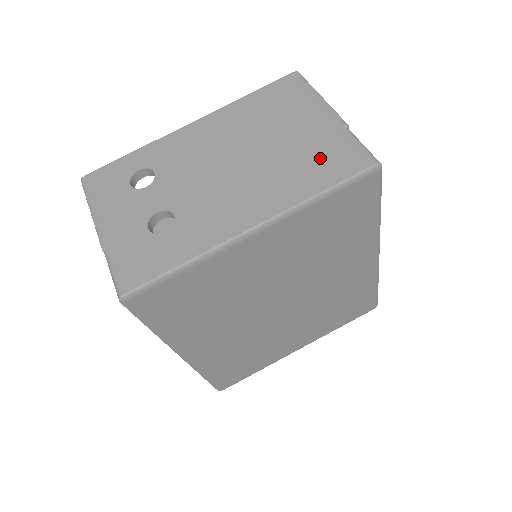
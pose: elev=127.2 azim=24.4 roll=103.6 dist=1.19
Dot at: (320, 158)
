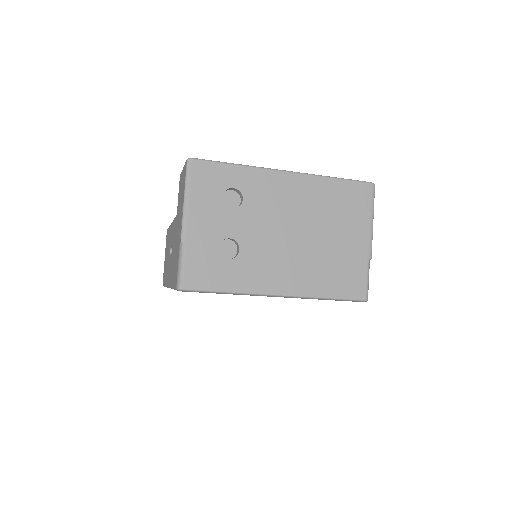
Dot at: (343, 273)
